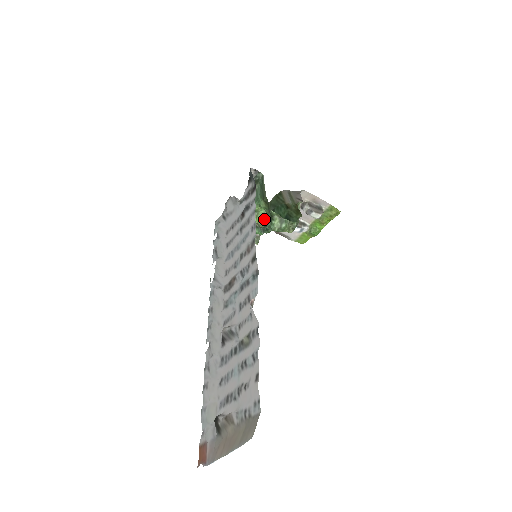
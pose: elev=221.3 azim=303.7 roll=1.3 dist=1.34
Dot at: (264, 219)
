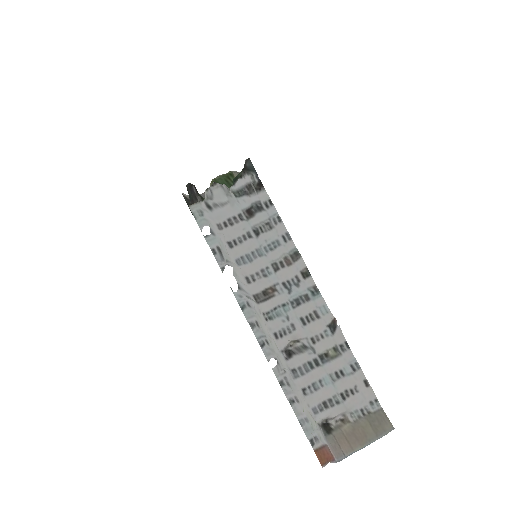
Dot at: occluded
